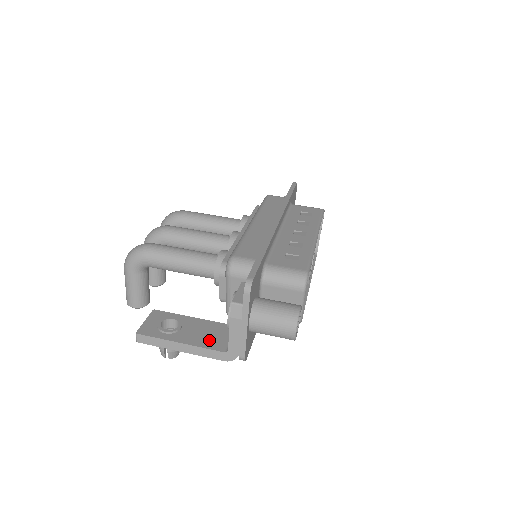
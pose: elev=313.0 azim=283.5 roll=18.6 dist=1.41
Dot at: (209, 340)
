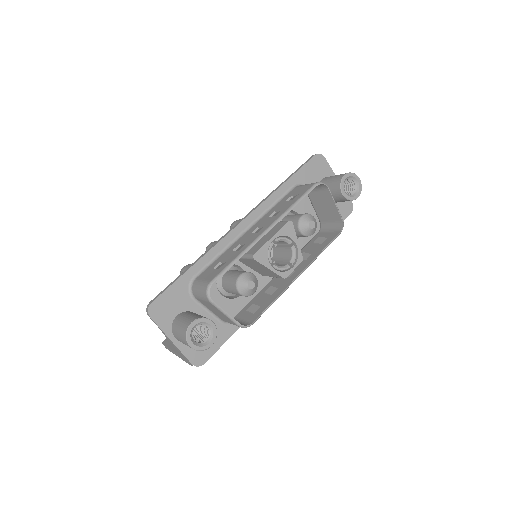
Dot at: occluded
